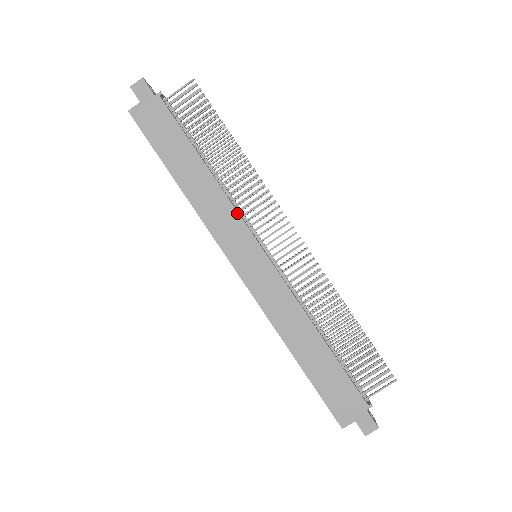
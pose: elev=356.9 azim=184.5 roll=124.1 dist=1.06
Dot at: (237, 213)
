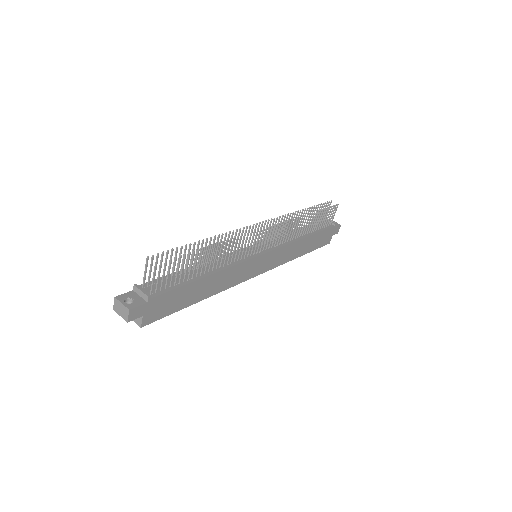
Dot at: (242, 263)
